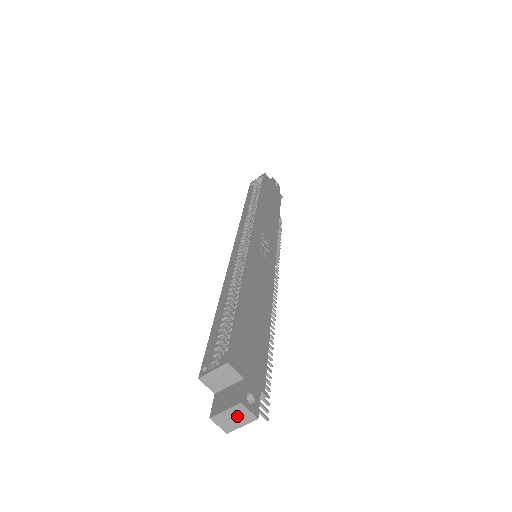
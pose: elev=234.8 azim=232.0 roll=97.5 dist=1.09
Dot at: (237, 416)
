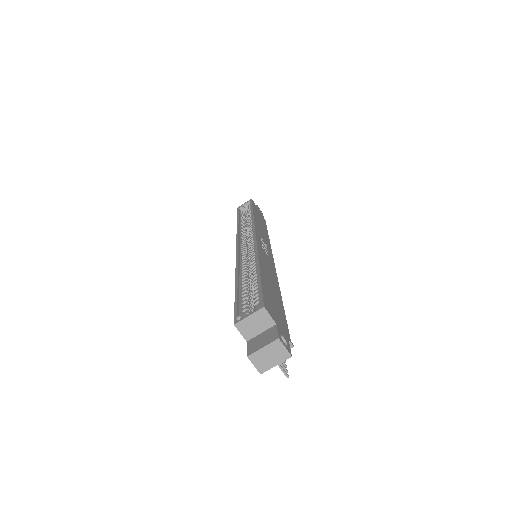
Dot at: (273, 354)
